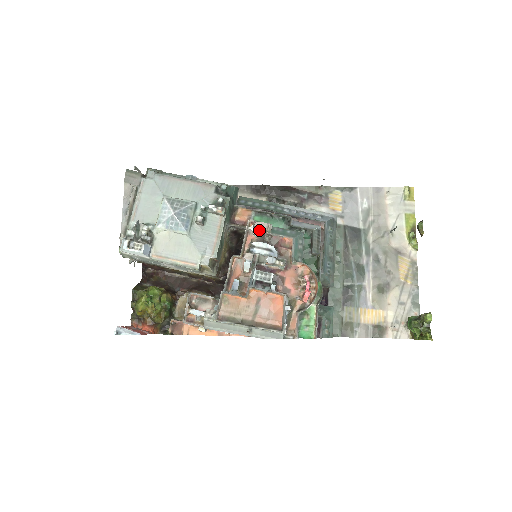
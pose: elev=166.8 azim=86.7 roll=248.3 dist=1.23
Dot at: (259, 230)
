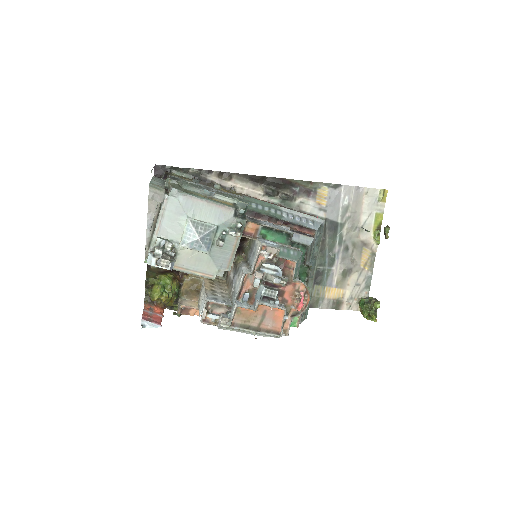
Dot at: (270, 254)
